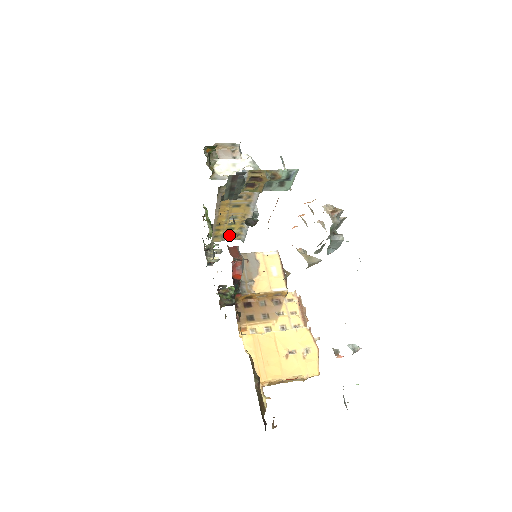
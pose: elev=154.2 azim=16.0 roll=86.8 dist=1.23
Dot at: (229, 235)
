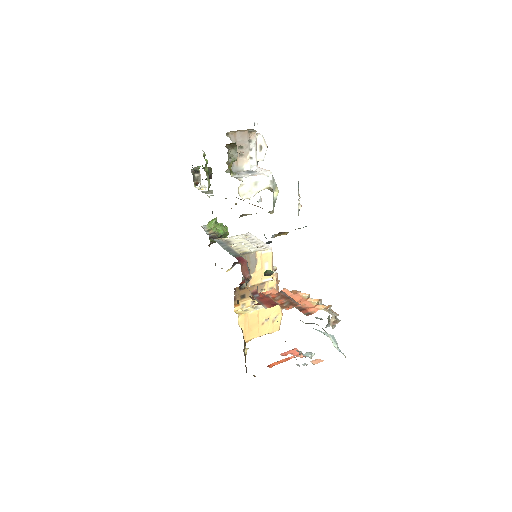
Dot at: occluded
